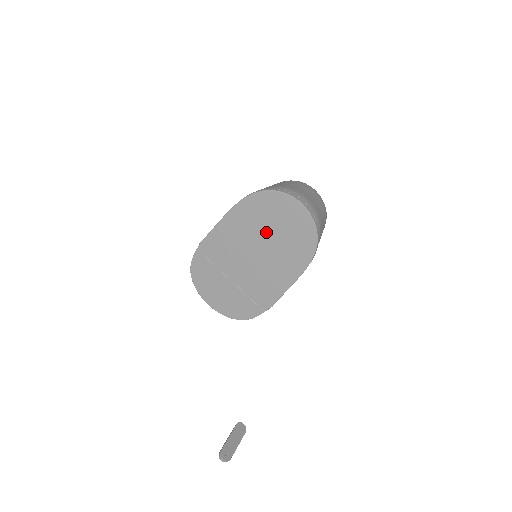
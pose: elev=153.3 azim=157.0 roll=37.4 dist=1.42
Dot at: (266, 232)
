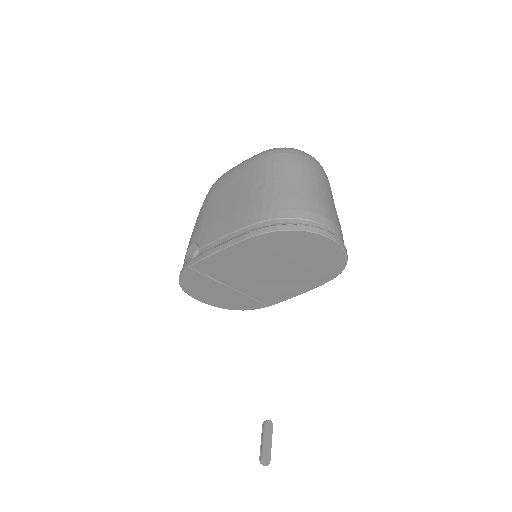
Dot at: (284, 260)
